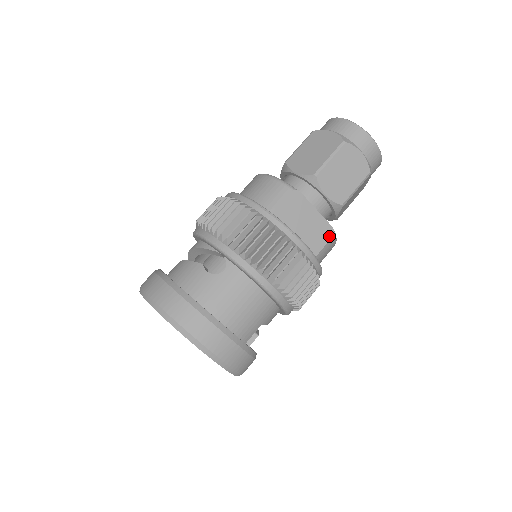
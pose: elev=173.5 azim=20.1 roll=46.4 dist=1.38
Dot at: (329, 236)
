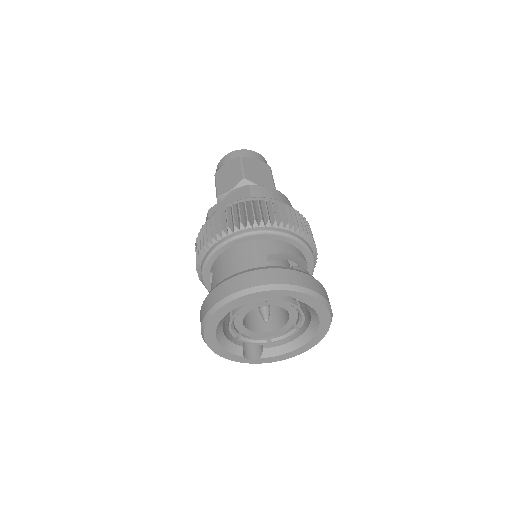
Dot at: (247, 189)
